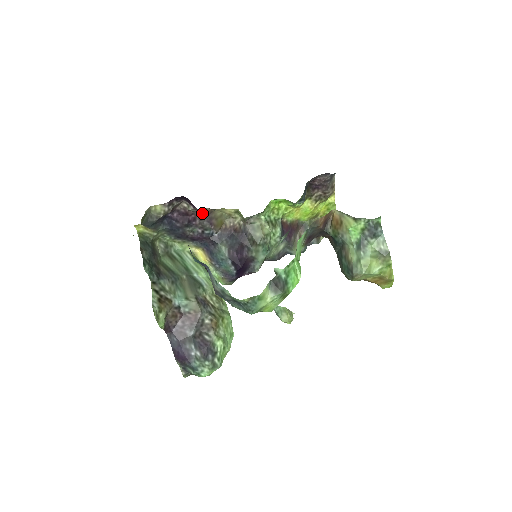
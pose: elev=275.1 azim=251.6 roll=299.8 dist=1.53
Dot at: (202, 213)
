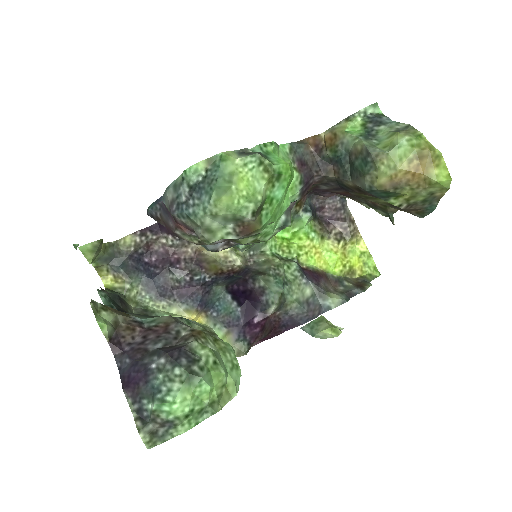
Dot at: (187, 253)
